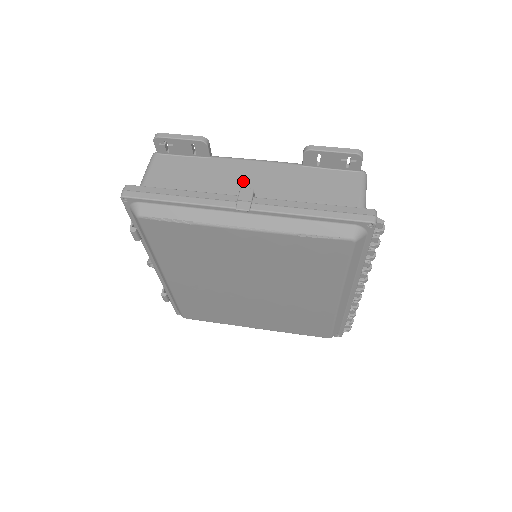
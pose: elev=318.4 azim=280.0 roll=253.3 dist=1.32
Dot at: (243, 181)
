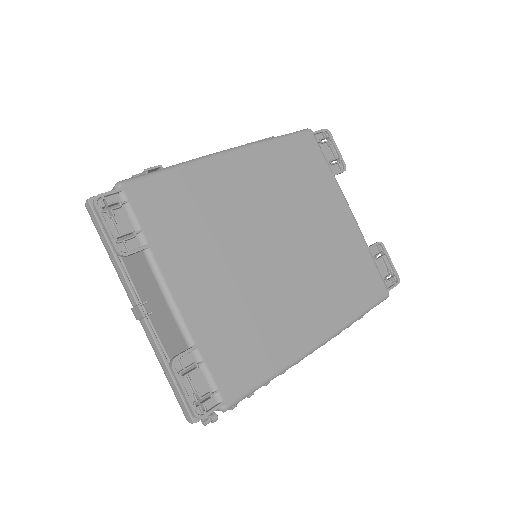
Dot at: (151, 297)
